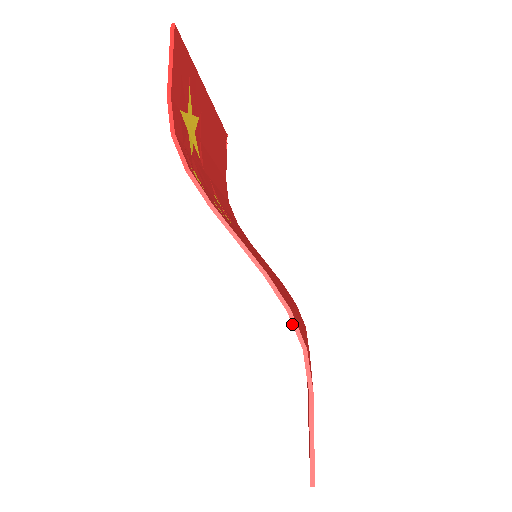
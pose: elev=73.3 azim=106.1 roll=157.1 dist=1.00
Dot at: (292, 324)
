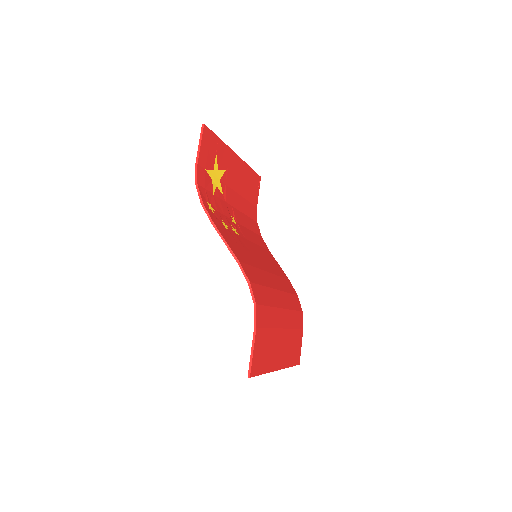
Dot at: (250, 290)
